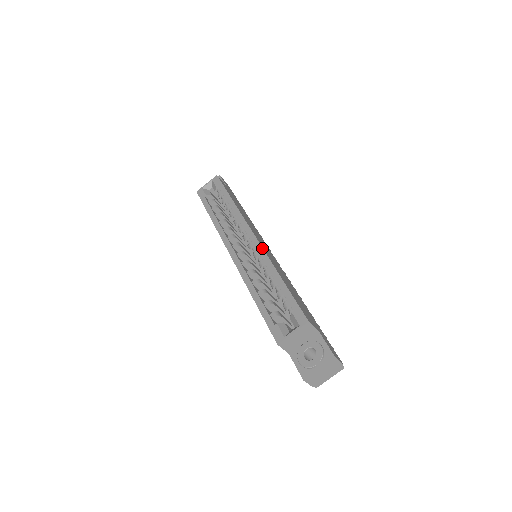
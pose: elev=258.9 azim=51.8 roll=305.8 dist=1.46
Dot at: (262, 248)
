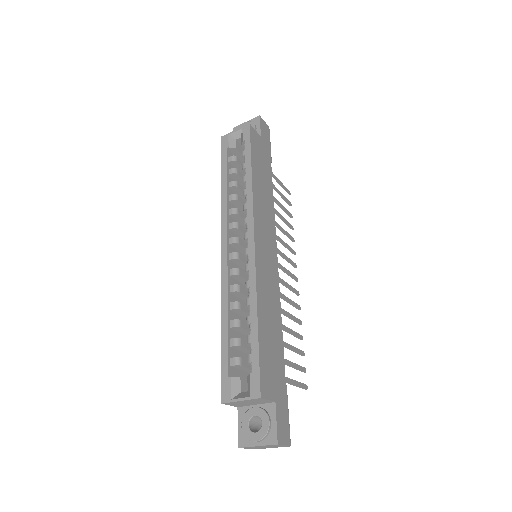
Dot at: (255, 265)
